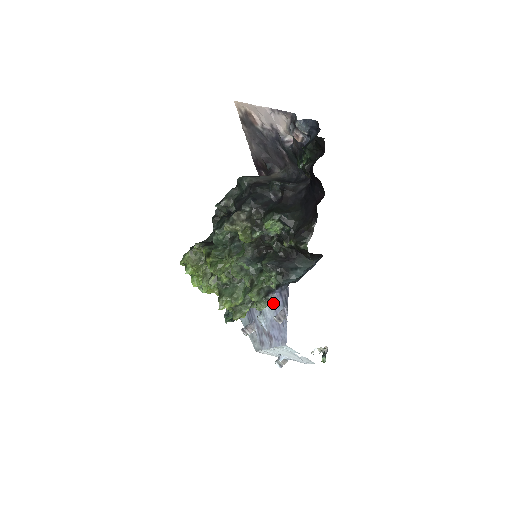
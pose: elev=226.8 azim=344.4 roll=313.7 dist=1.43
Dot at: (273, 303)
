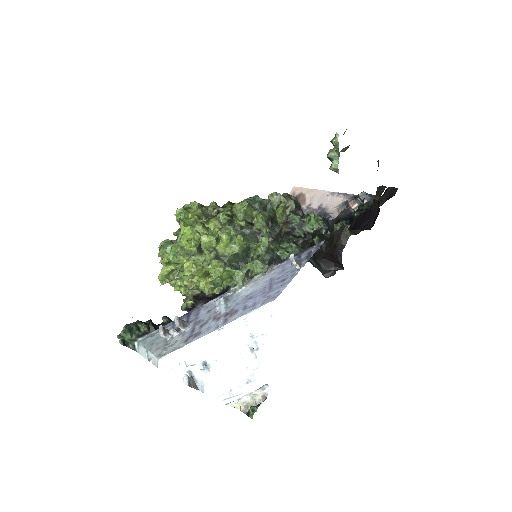
Dot at: (271, 273)
